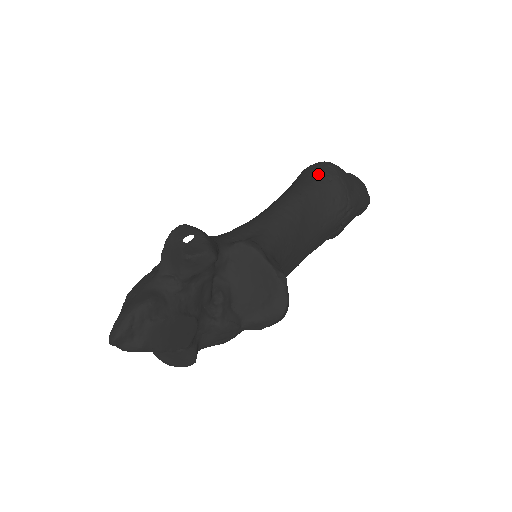
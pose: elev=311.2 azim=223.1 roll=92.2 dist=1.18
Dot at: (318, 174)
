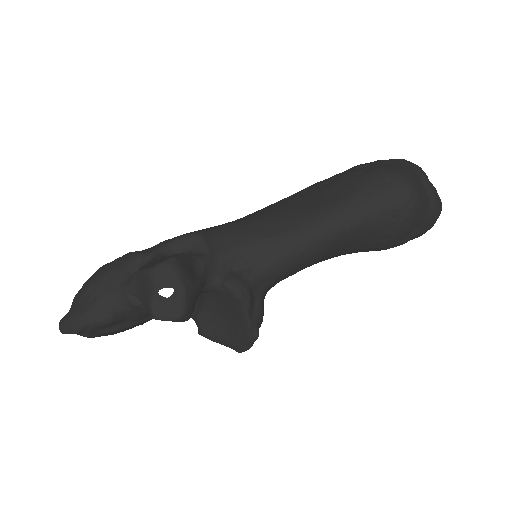
Dot at: (386, 204)
